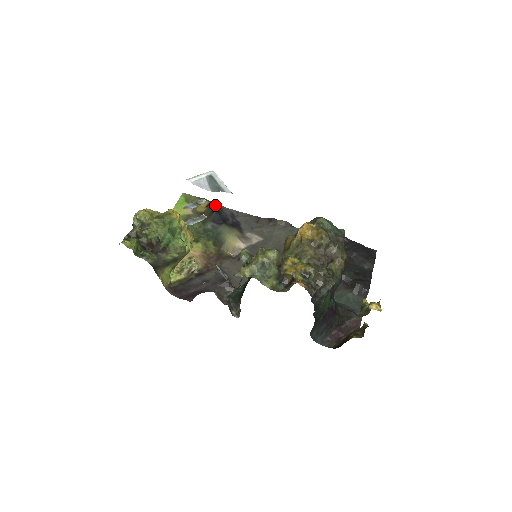
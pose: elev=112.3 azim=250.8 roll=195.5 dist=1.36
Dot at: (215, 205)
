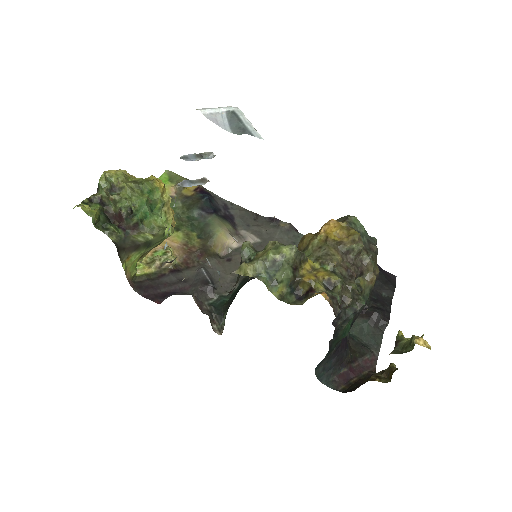
Dot at: (205, 191)
